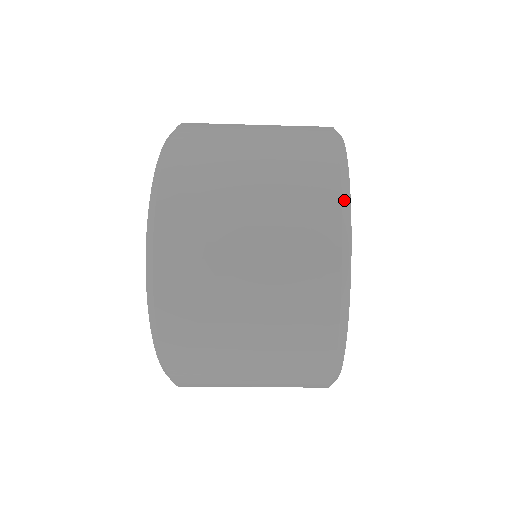
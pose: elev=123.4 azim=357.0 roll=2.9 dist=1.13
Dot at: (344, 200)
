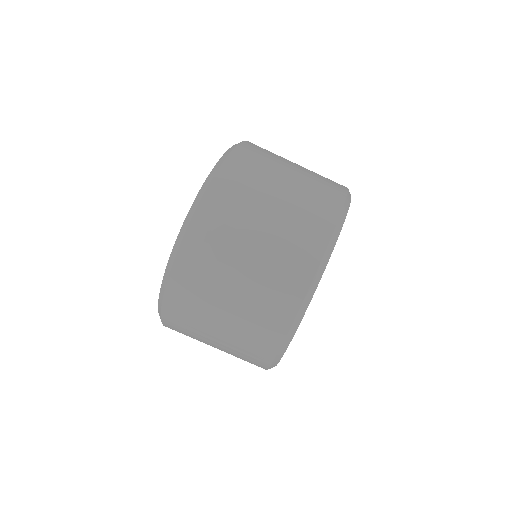
Dot at: (346, 202)
